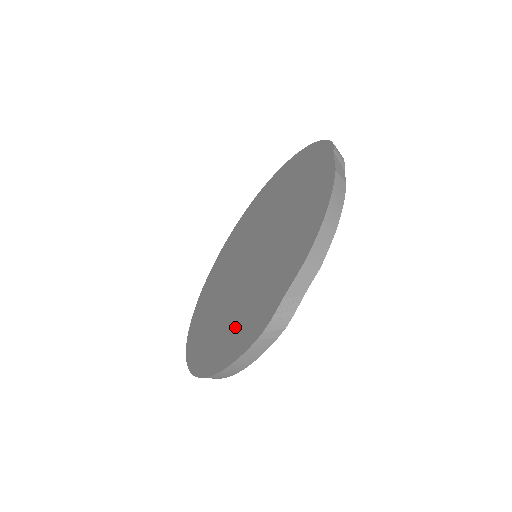
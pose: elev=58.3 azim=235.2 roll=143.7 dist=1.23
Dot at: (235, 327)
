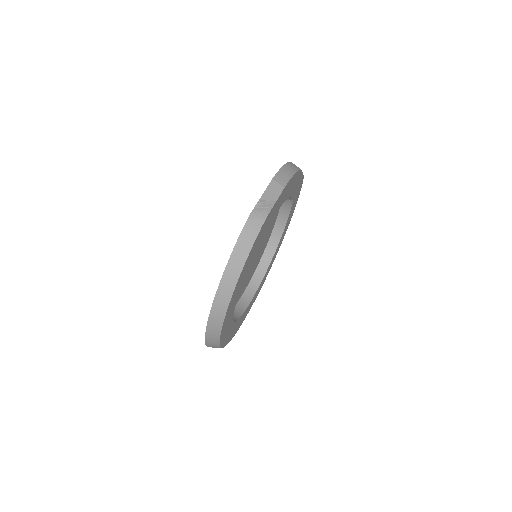
Dot at: occluded
